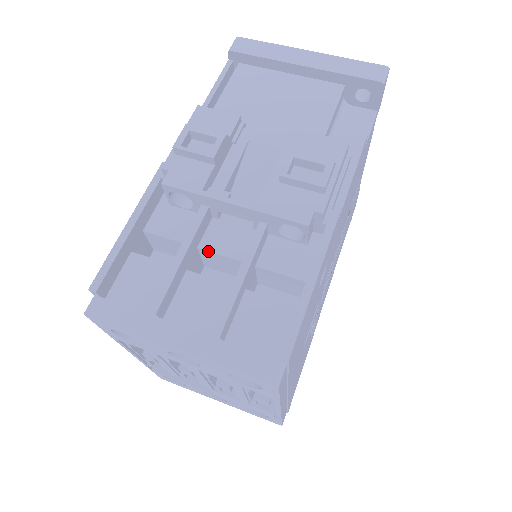
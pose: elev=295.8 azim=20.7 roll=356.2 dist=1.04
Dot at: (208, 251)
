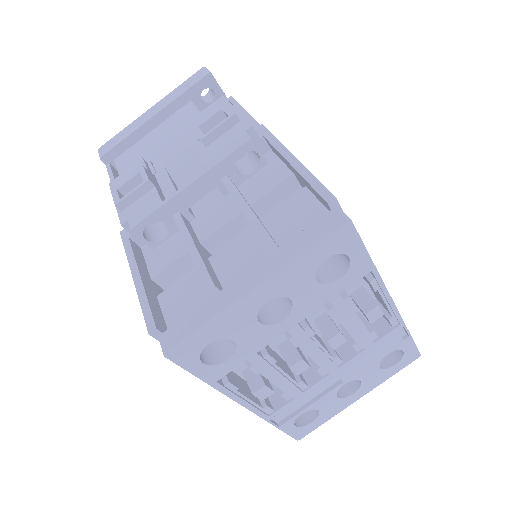
Dot at: (209, 236)
